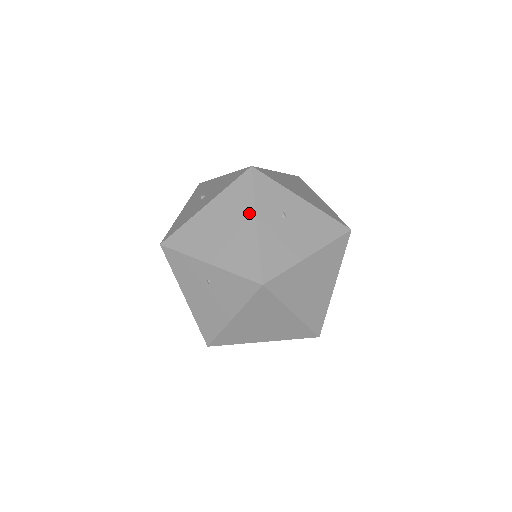
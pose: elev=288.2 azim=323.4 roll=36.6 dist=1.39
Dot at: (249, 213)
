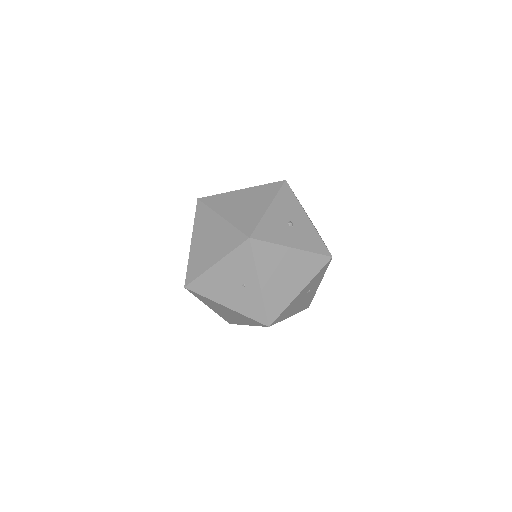
Dot at: (304, 282)
